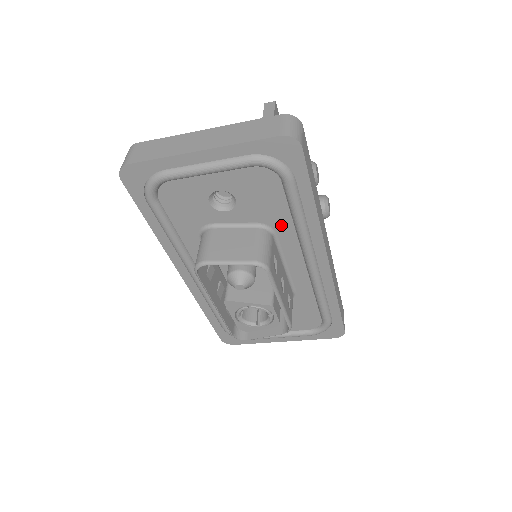
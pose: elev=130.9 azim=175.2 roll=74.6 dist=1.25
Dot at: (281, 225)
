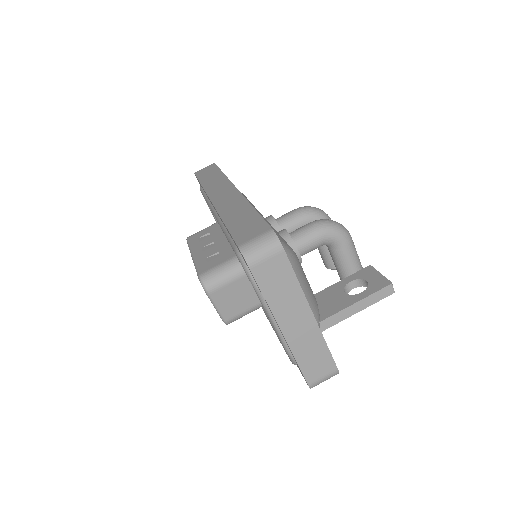
Dot at: occluded
